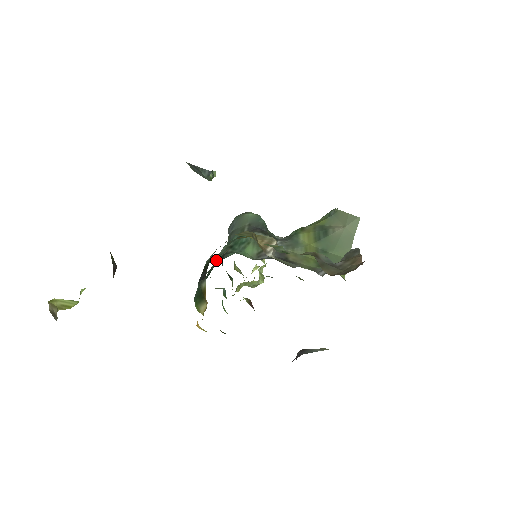
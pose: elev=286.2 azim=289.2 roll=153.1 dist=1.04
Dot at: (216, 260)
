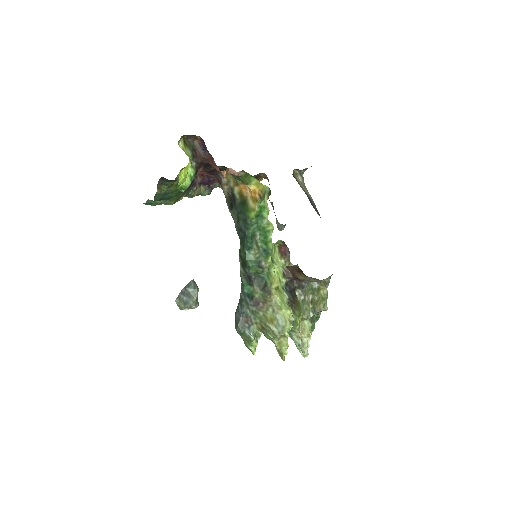
Dot at: (240, 250)
